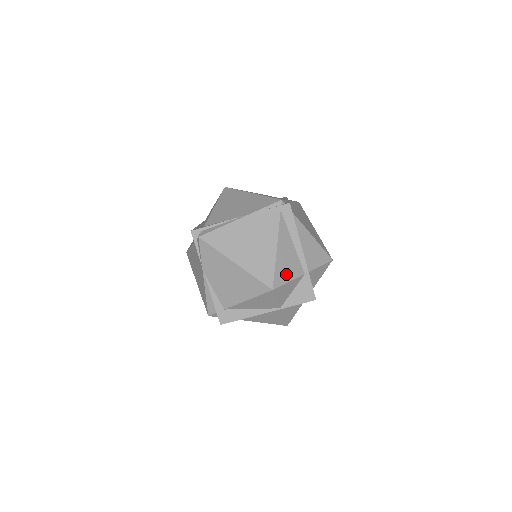
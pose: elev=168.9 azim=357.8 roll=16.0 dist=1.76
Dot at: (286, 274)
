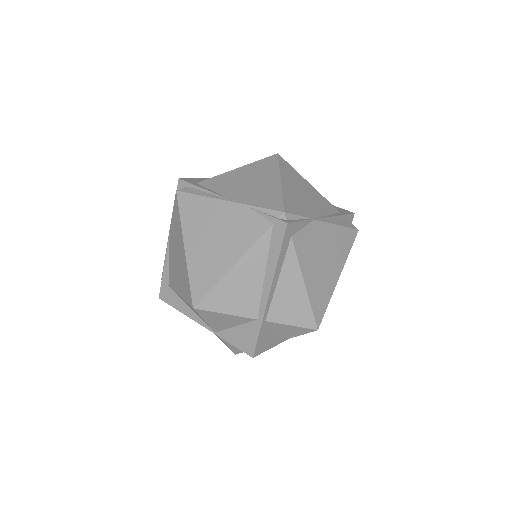
Dot at: (227, 303)
